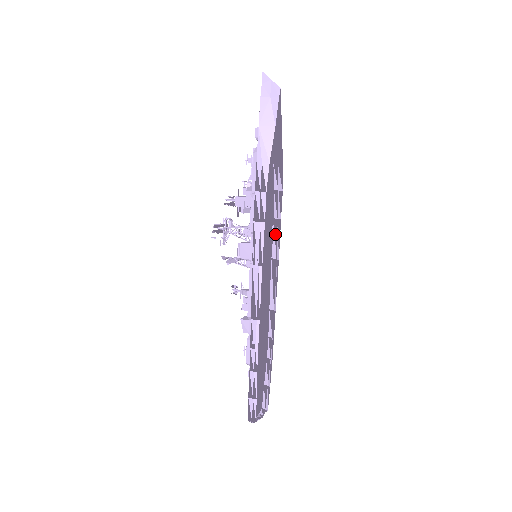
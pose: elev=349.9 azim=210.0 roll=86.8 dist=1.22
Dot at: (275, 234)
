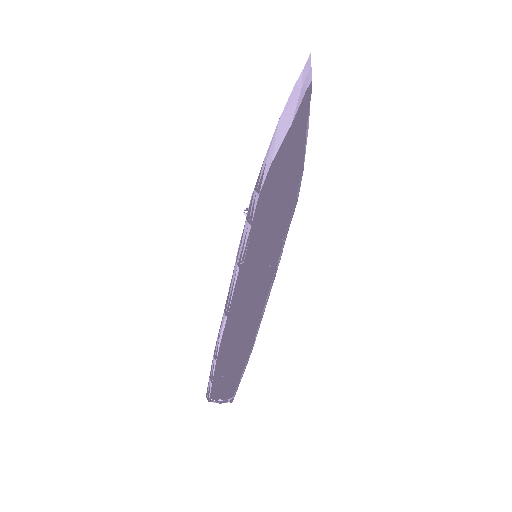
Dot at: (284, 244)
